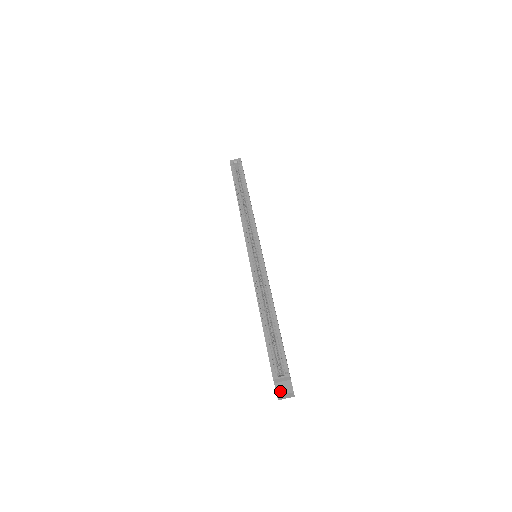
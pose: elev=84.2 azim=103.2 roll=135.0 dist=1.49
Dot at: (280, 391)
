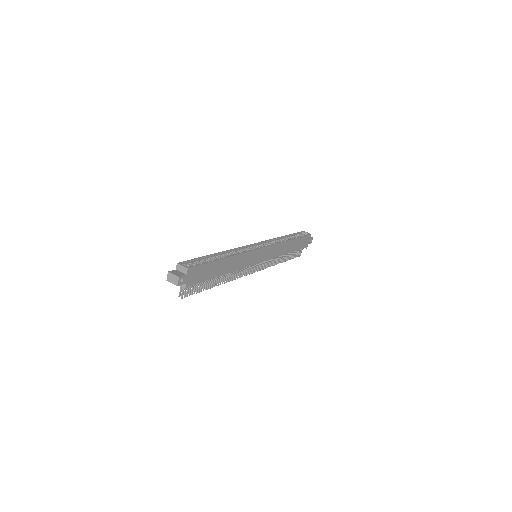
Dot at: (173, 272)
